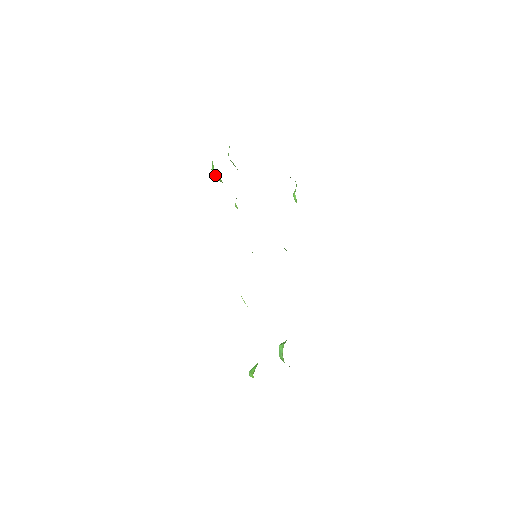
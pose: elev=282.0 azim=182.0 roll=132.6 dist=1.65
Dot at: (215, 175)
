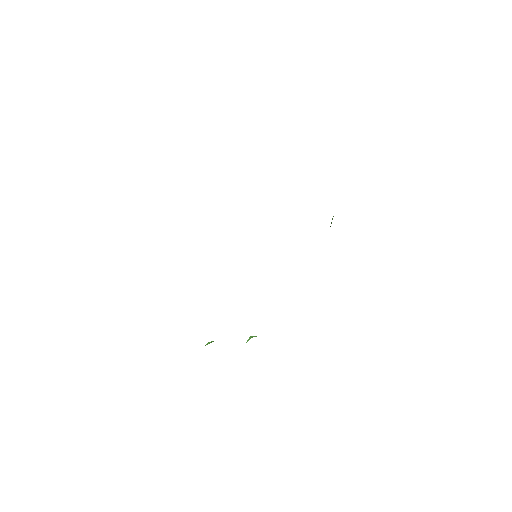
Dot at: occluded
